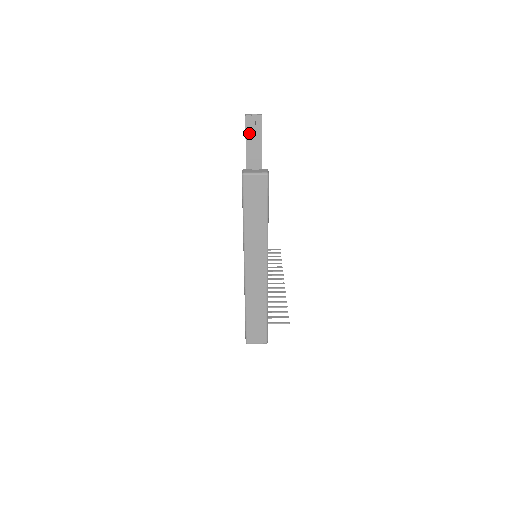
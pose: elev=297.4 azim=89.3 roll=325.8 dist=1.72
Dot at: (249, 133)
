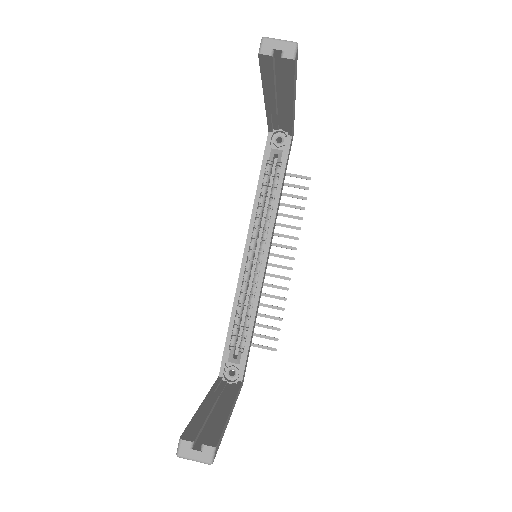
Dot at: (268, 72)
